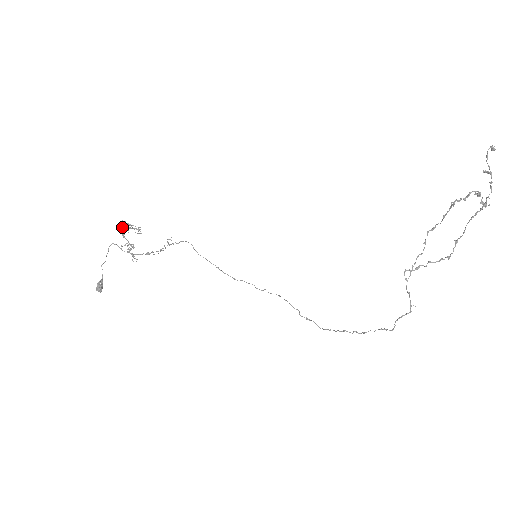
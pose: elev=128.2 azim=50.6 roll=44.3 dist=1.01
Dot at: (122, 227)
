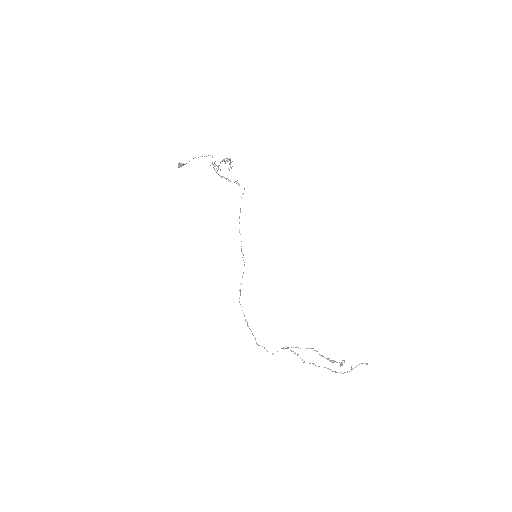
Dot at: (226, 158)
